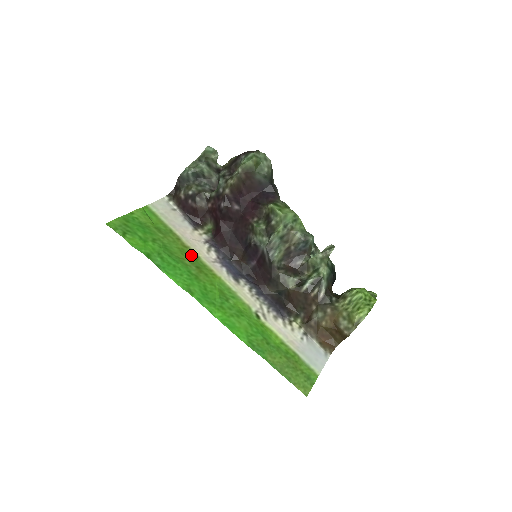
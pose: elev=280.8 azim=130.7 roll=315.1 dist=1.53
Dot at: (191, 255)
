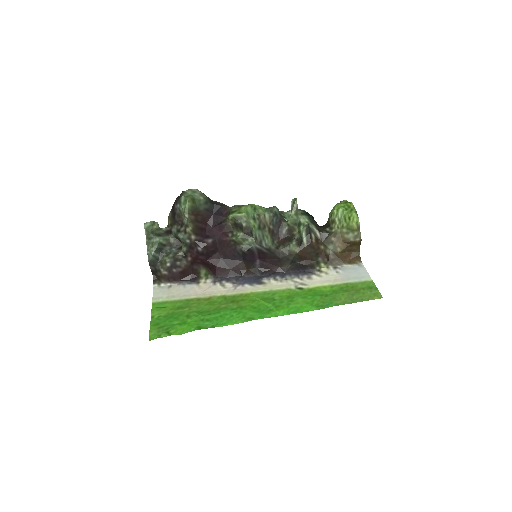
Dot at: (218, 300)
